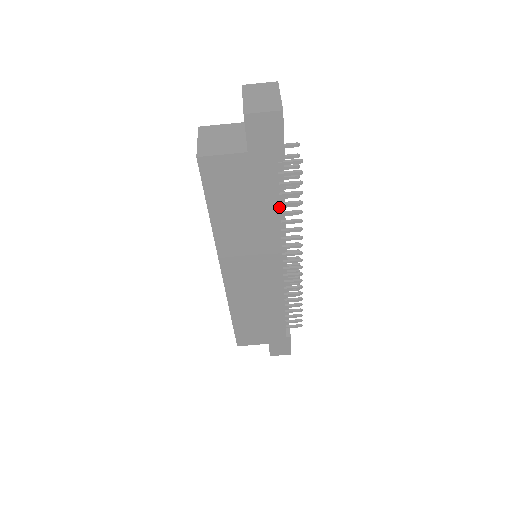
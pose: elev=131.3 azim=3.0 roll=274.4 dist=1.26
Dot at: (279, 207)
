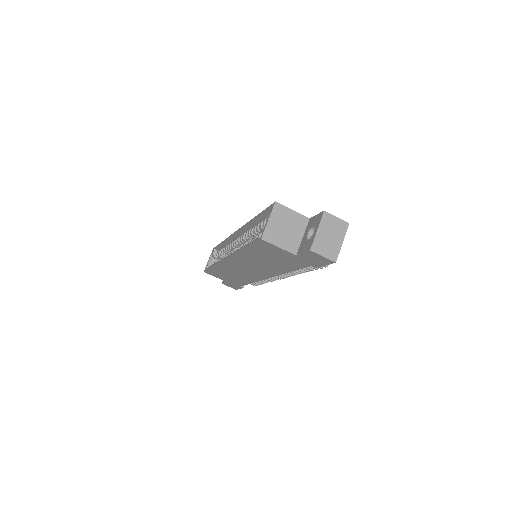
Dot at: occluded
